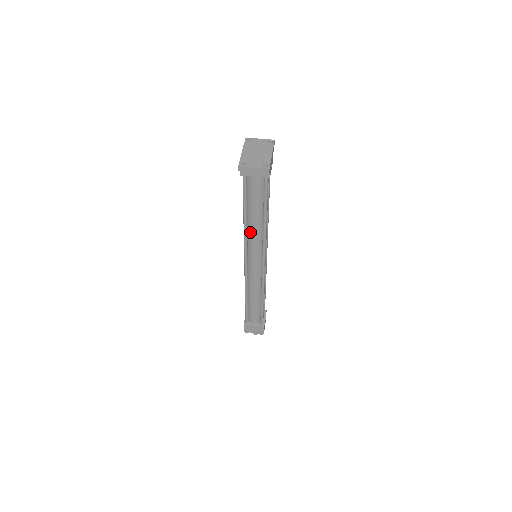
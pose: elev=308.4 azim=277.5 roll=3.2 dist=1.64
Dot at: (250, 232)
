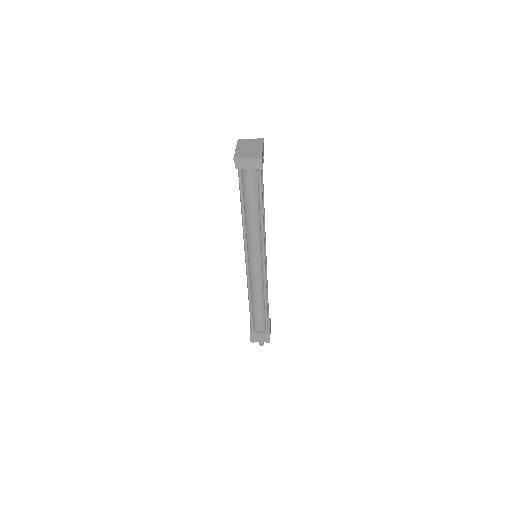
Dot at: (249, 228)
